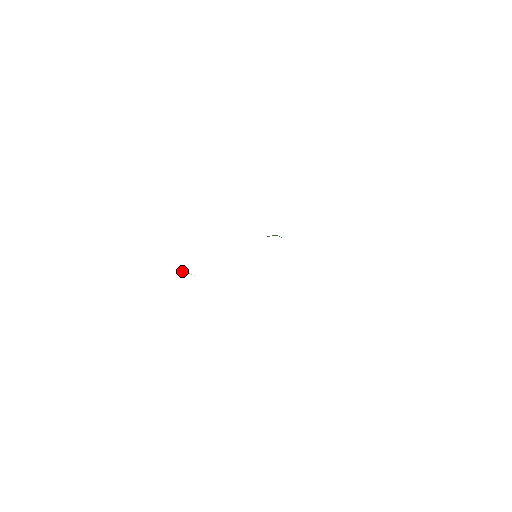
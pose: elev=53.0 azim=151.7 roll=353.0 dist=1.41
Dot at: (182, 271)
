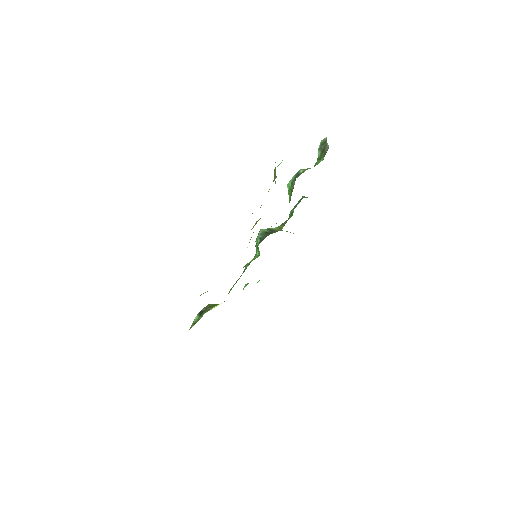
Dot at: (209, 310)
